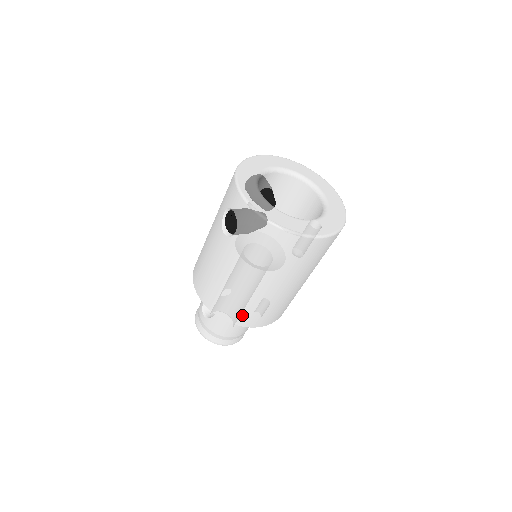
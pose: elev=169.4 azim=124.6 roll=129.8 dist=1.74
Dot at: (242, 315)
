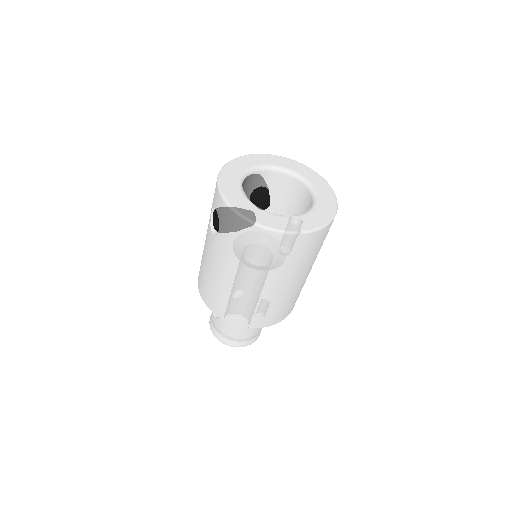
Dot at: (238, 315)
